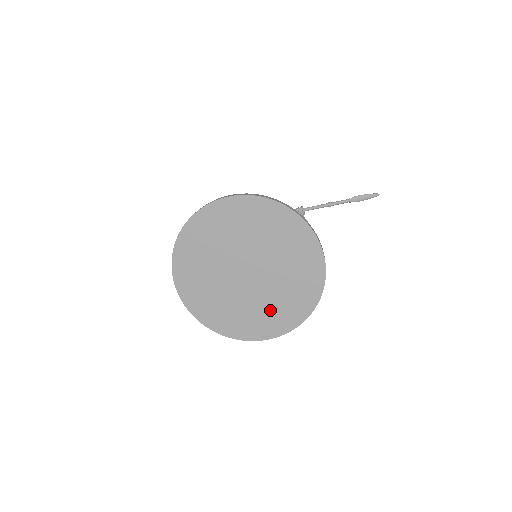
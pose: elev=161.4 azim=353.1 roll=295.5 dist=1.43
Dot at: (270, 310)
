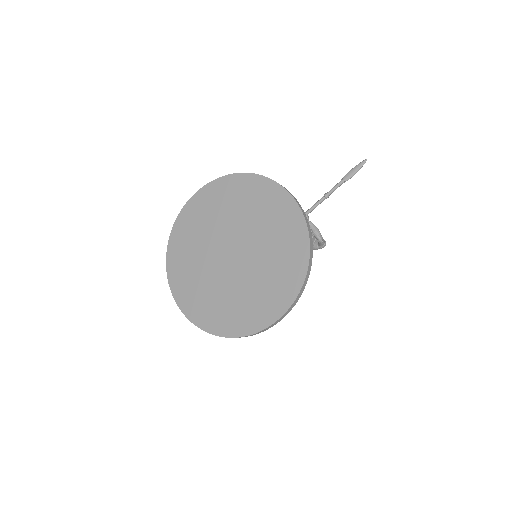
Dot at: (268, 281)
